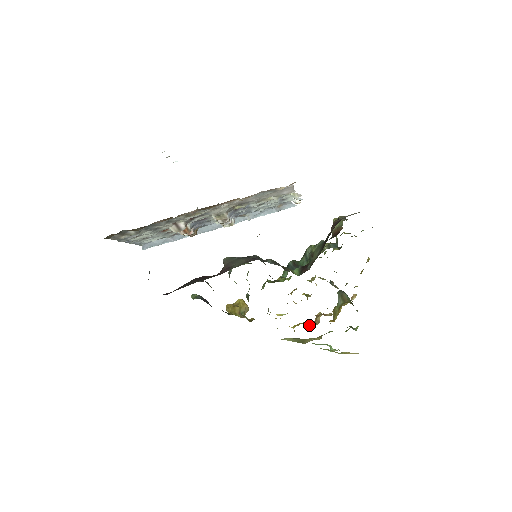
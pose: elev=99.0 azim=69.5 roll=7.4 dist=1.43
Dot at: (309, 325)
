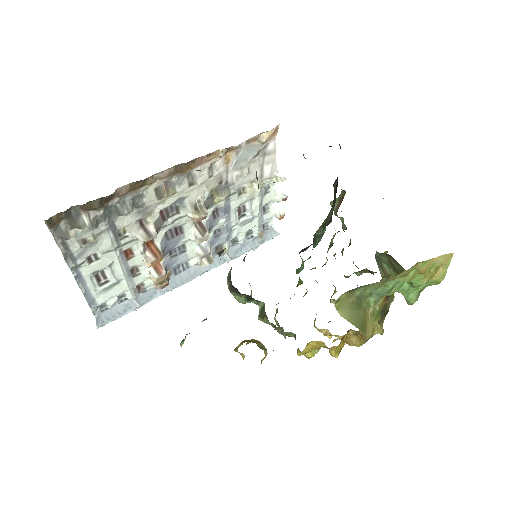
Dot at: (356, 341)
